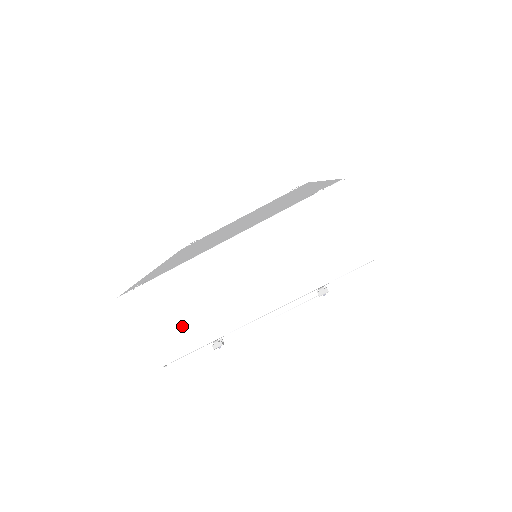
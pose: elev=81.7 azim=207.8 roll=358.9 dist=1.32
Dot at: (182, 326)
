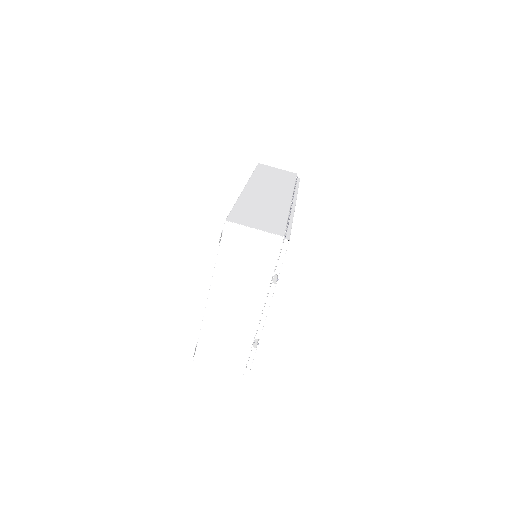
Dot at: (232, 350)
